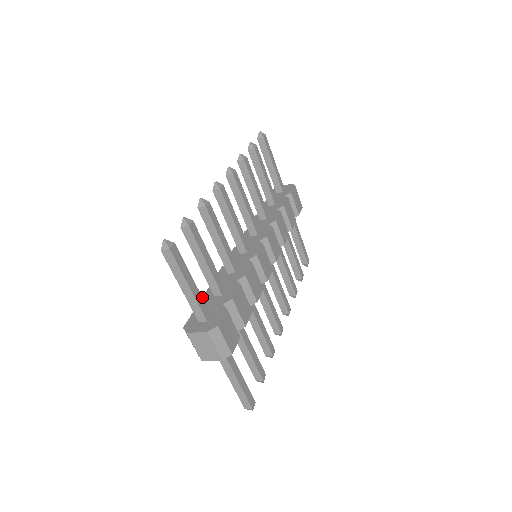
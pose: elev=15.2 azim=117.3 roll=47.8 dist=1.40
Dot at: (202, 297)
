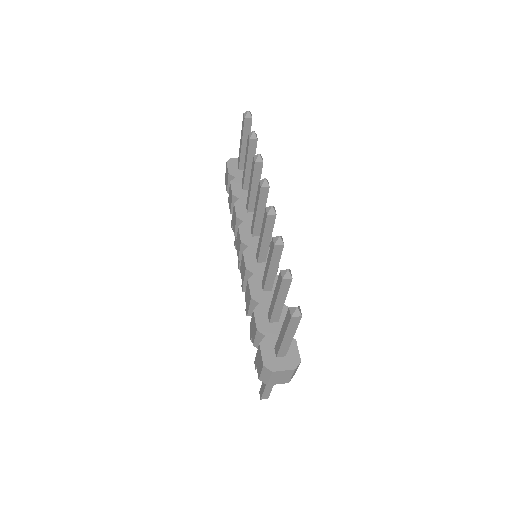
Dot at: occluded
